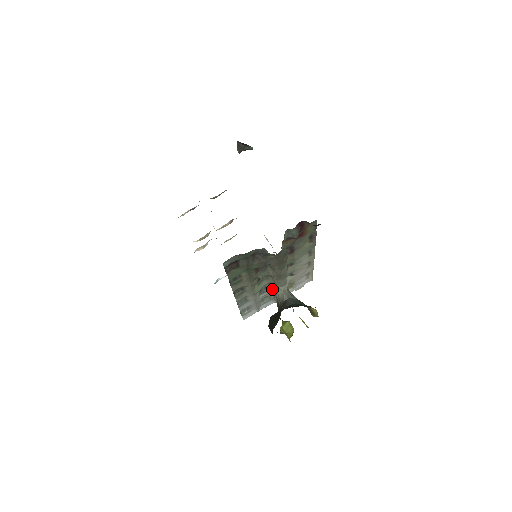
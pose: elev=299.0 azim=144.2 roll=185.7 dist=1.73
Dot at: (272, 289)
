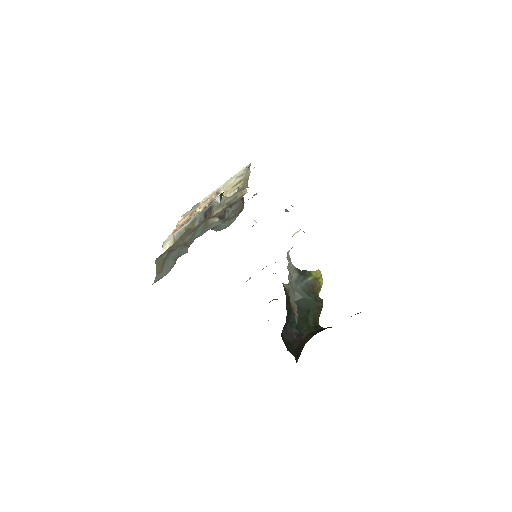
Dot at: occluded
